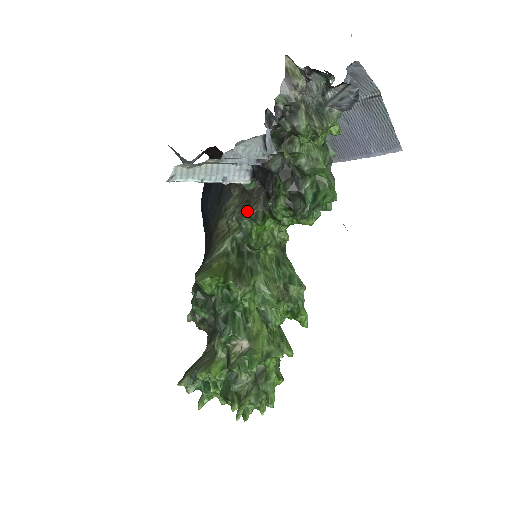
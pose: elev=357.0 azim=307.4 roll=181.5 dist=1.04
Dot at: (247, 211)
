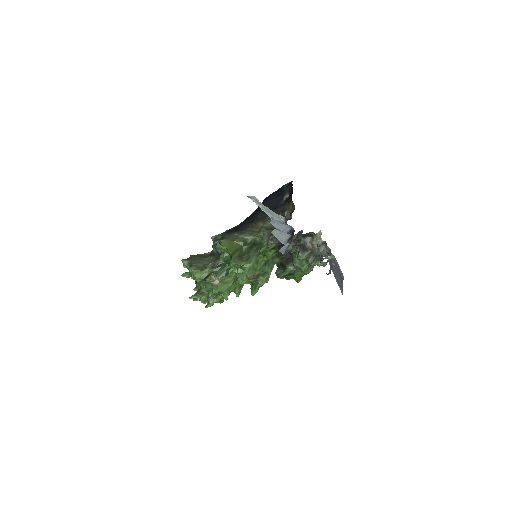
Dot at: (270, 238)
